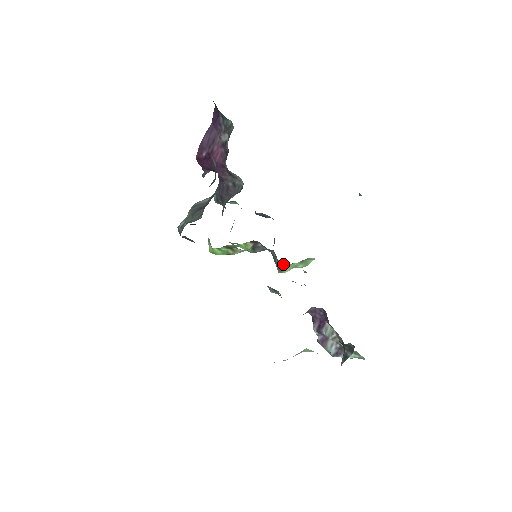
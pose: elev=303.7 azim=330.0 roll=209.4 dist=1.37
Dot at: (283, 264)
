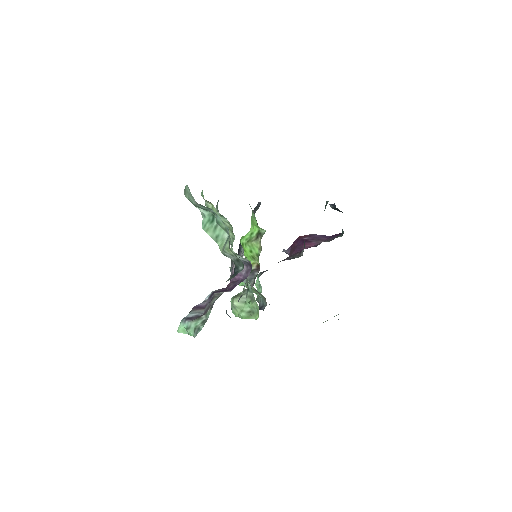
Dot at: (245, 294)
